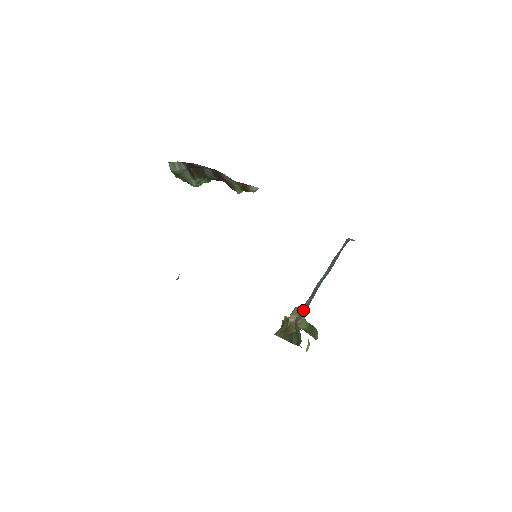
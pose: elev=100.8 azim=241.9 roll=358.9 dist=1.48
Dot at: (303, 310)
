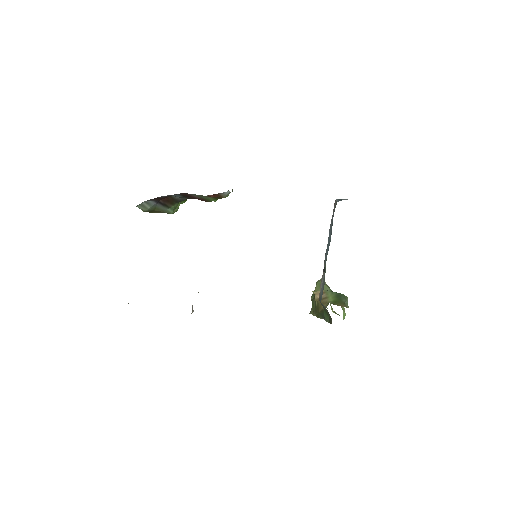
Dot at: (322, 287)
